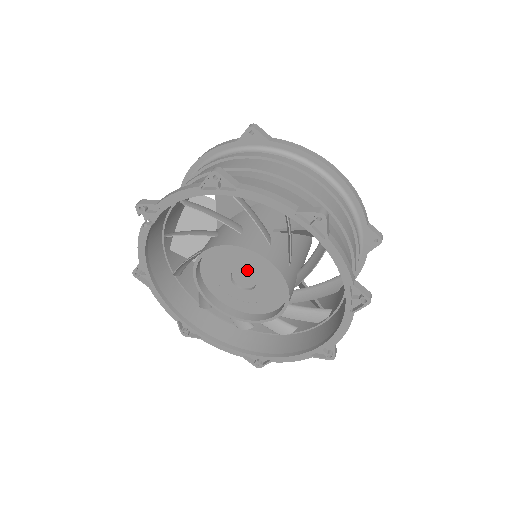
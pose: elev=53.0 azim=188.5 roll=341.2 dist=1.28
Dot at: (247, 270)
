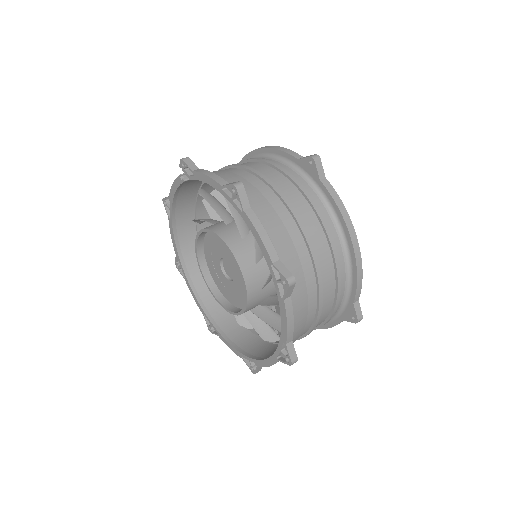
Dot at: (232, 266)
